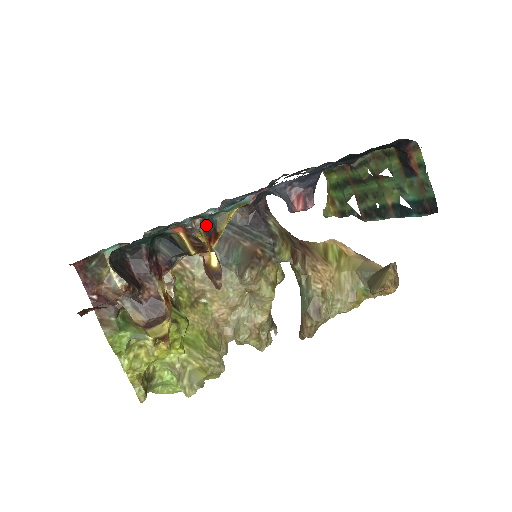
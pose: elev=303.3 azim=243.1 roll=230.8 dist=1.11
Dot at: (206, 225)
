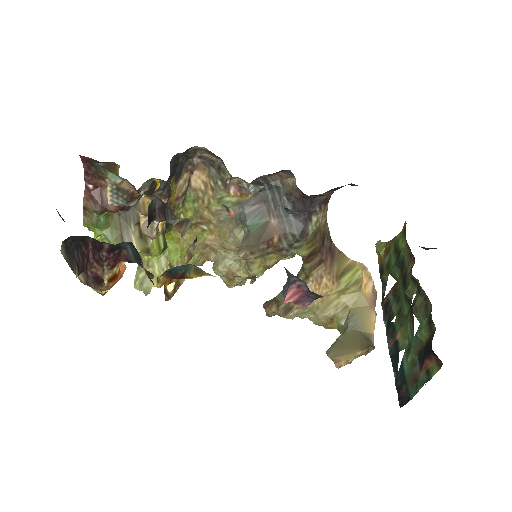
Dot at: (174, 270)
